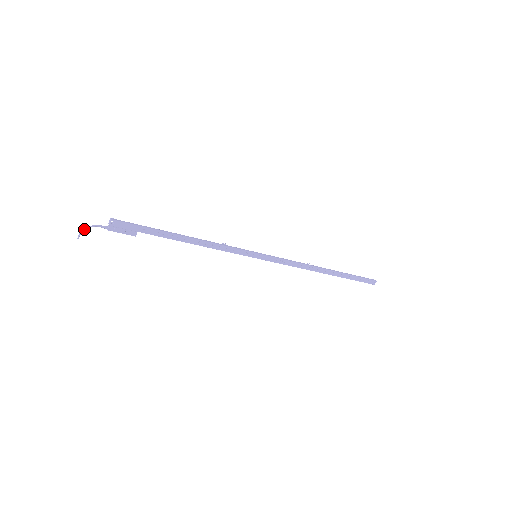
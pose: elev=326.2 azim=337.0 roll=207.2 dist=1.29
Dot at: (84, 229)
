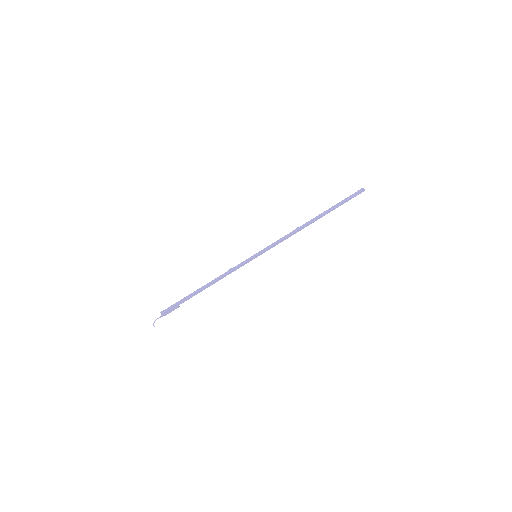
Dot at: (153, 324)
